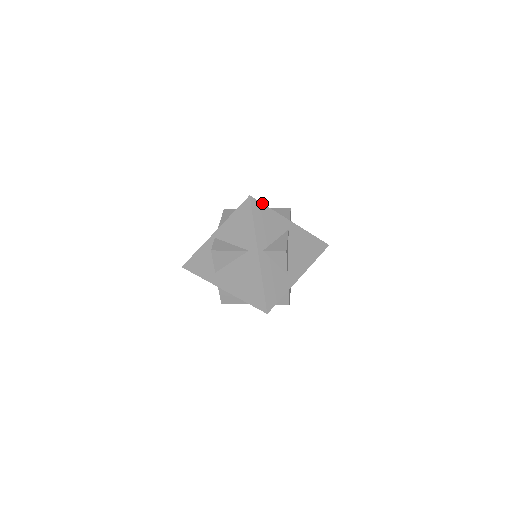
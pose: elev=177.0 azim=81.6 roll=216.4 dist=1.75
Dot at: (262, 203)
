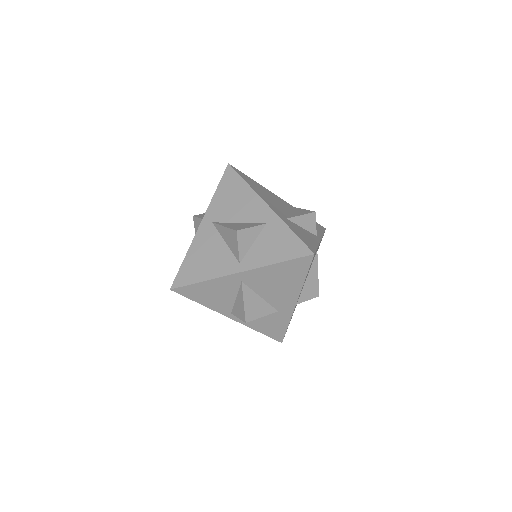
Dot at: (188, 285)
